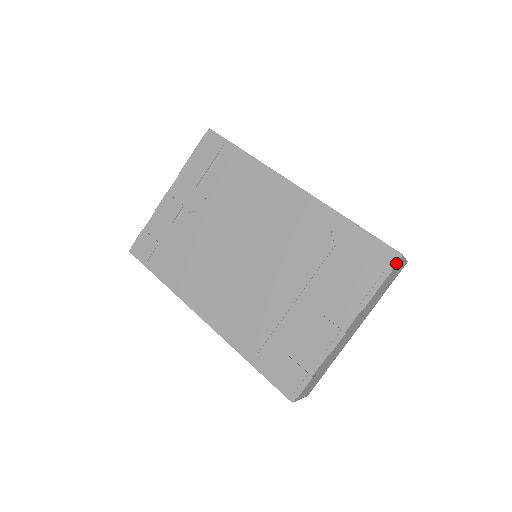
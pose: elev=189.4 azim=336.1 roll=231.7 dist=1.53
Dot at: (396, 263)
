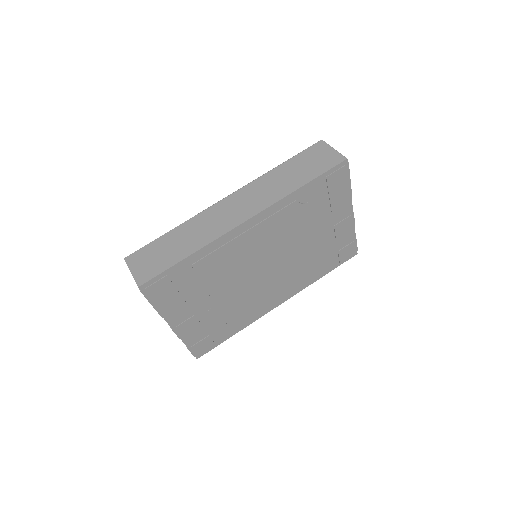
Dot at: (348, 166)
